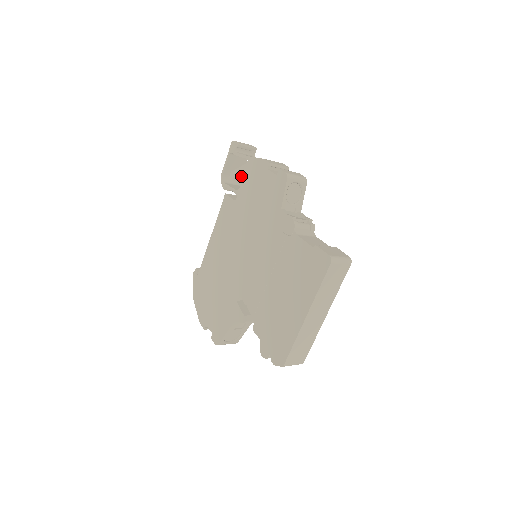
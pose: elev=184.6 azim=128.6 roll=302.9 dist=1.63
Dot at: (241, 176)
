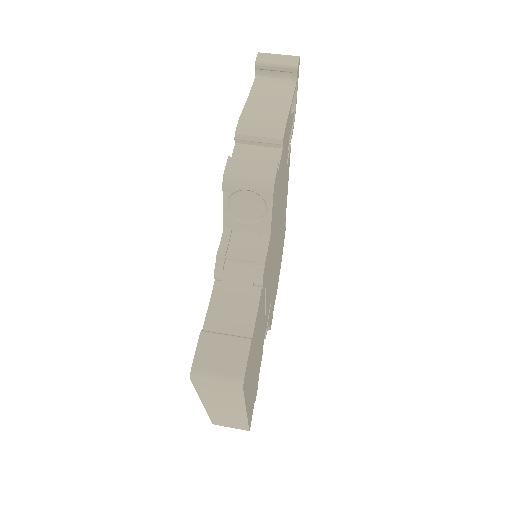
Dot at: occluded
